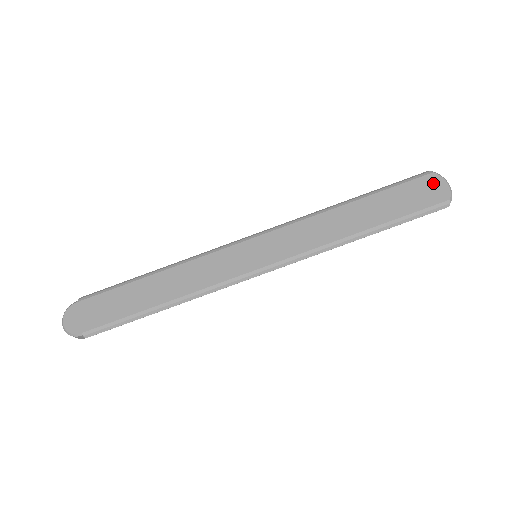
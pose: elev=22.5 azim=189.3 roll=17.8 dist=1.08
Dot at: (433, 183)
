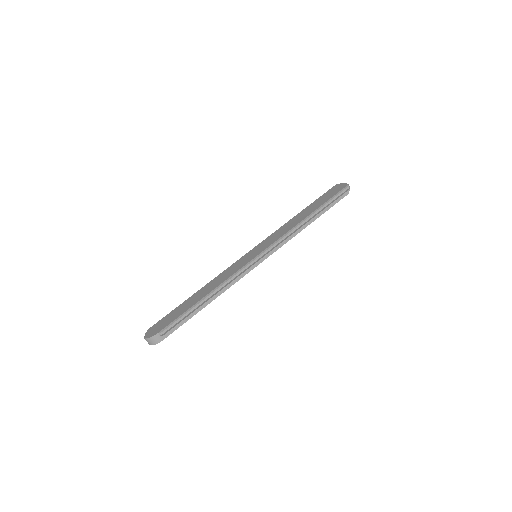
Dot at: (337, 187)
